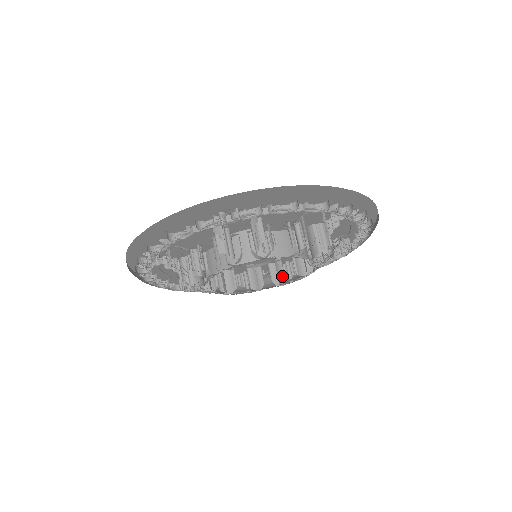
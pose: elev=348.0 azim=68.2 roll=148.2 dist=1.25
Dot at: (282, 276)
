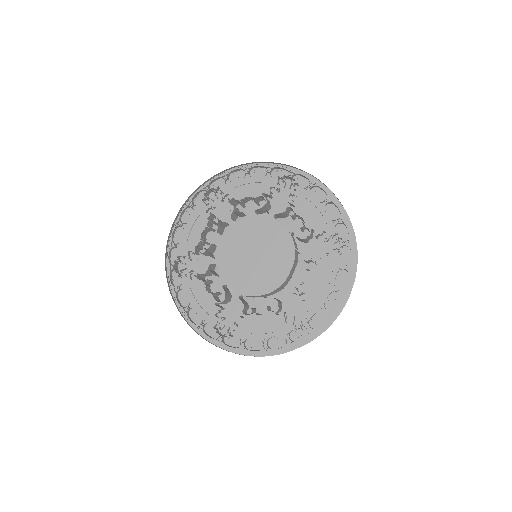
Dot at: occluded
